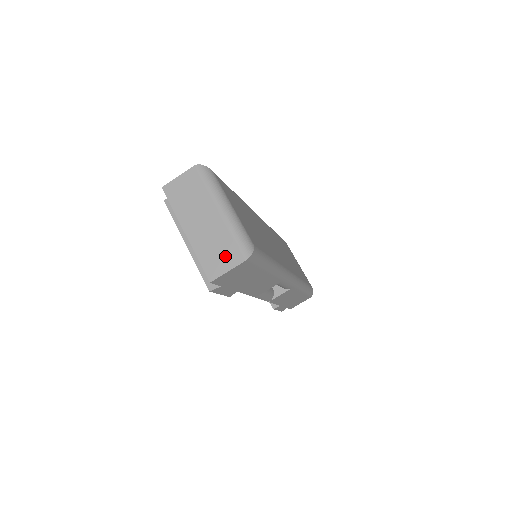
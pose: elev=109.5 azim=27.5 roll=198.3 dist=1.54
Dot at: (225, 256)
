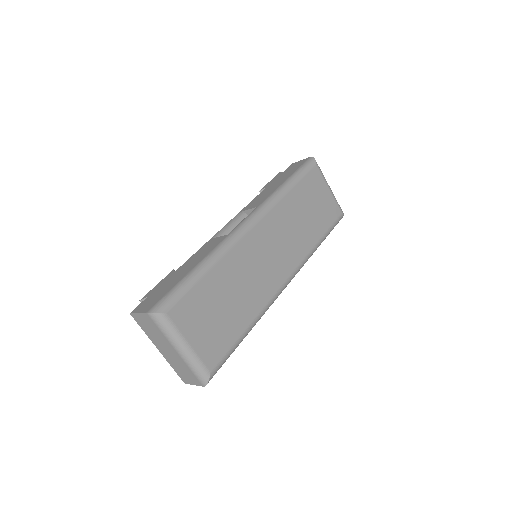
Dot at: (189, 377)
